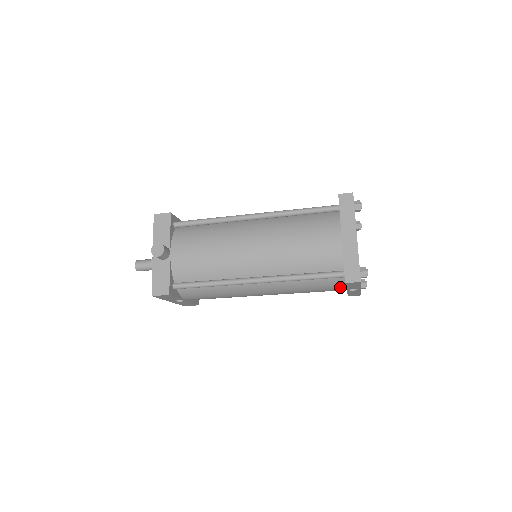
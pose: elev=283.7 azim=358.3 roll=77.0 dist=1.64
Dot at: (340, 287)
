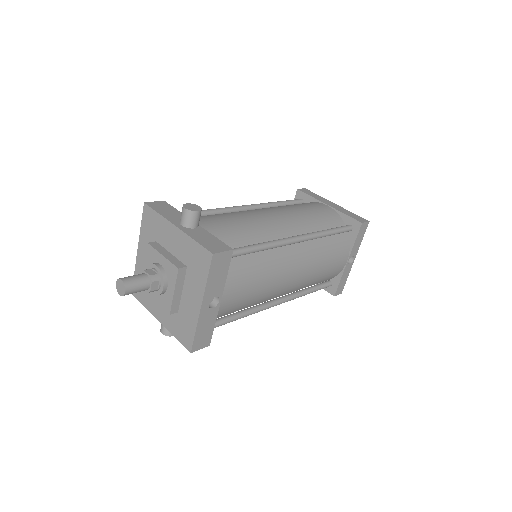
Dot at: (346, 253)
